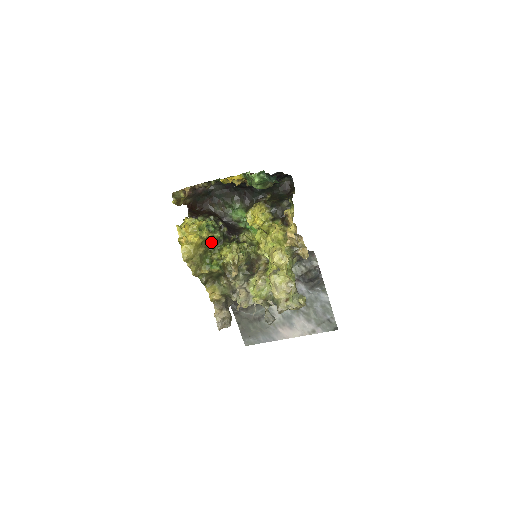
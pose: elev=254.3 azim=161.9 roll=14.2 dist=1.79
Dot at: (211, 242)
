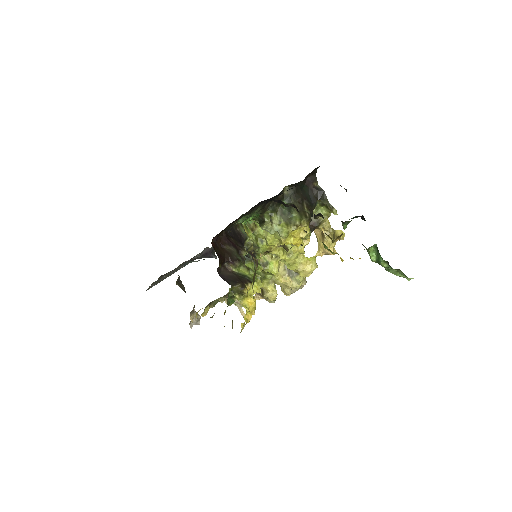
Dot at: occluded
